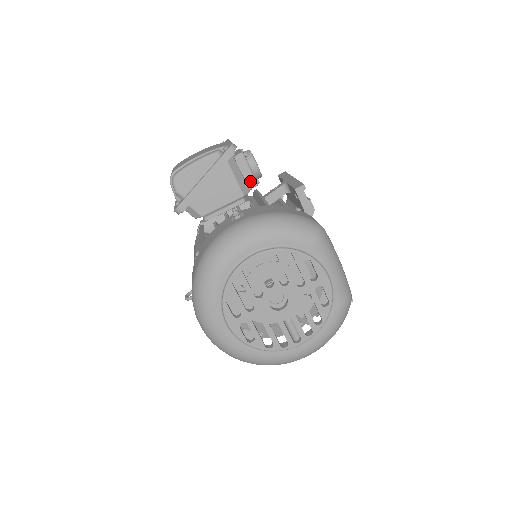
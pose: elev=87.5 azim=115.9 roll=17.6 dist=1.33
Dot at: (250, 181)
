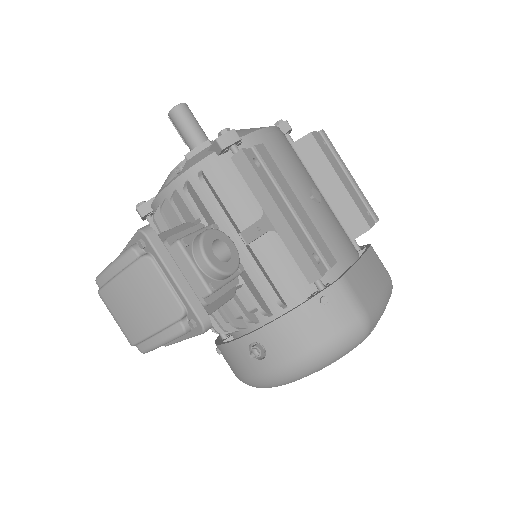
Dot at: (232, 280)
